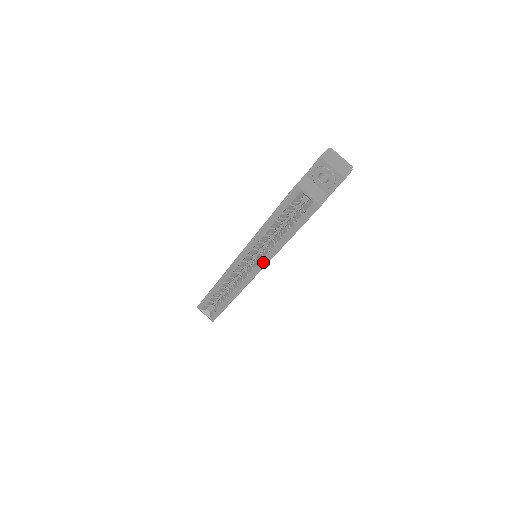
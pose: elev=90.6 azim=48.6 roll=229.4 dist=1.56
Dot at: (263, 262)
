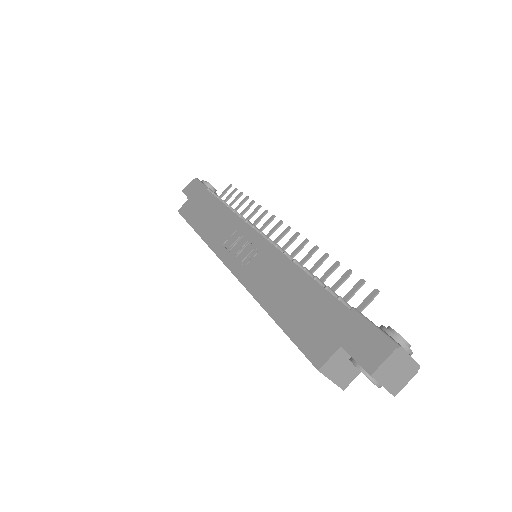
Dot at: occluded
